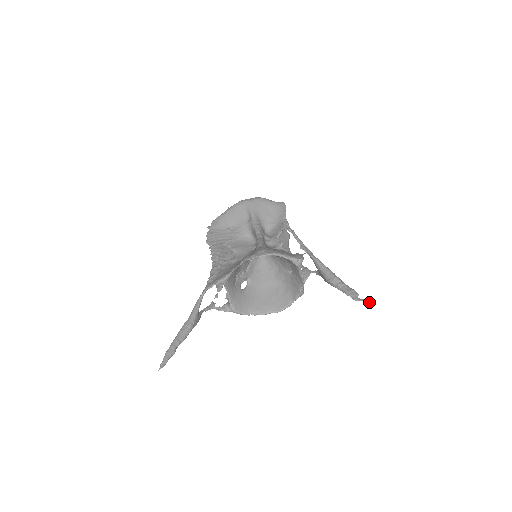
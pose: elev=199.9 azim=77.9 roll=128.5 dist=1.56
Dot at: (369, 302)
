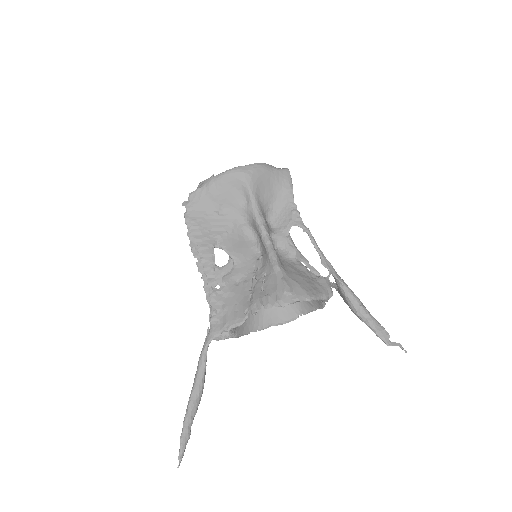
Dot at: (402, 349)
